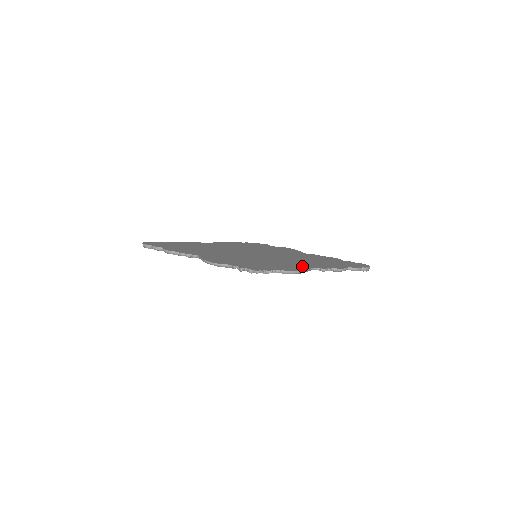
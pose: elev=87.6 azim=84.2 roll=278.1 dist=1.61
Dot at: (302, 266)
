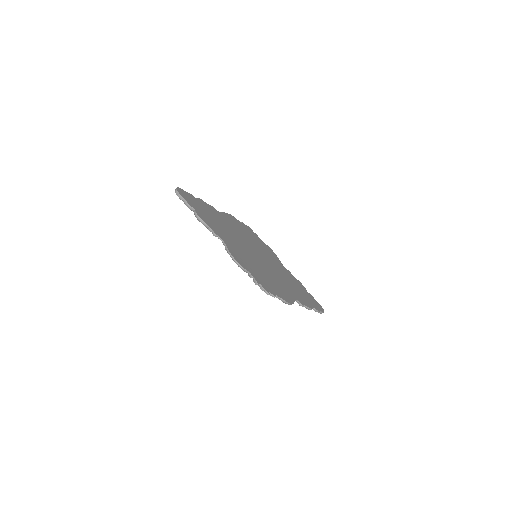
Dot at: (290, 294)
